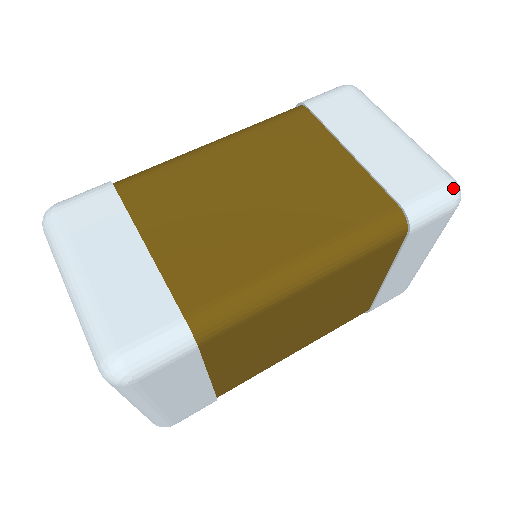
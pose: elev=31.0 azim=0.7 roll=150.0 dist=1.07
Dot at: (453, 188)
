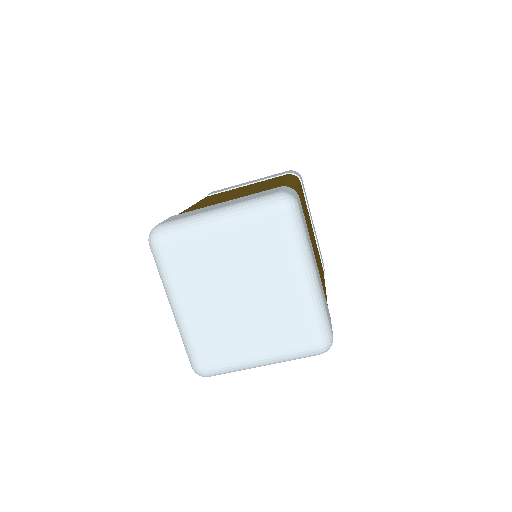
Dot at: occluded
